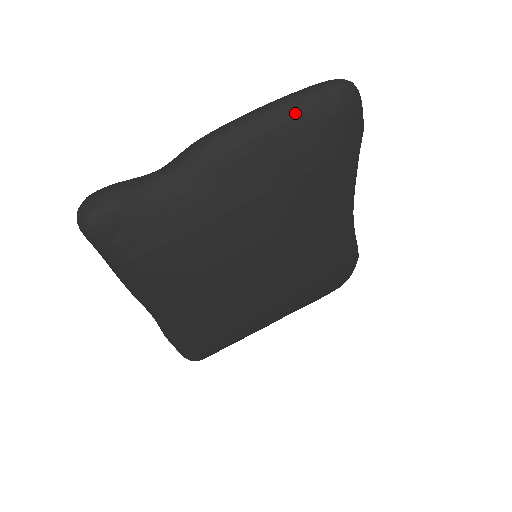
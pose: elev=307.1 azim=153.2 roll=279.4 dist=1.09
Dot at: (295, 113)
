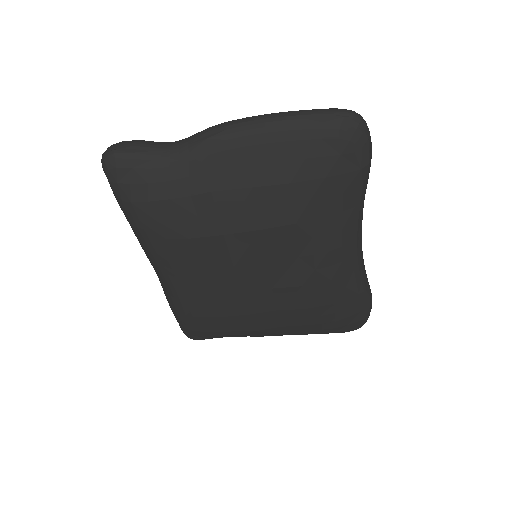
Dot at: (293, 125)
